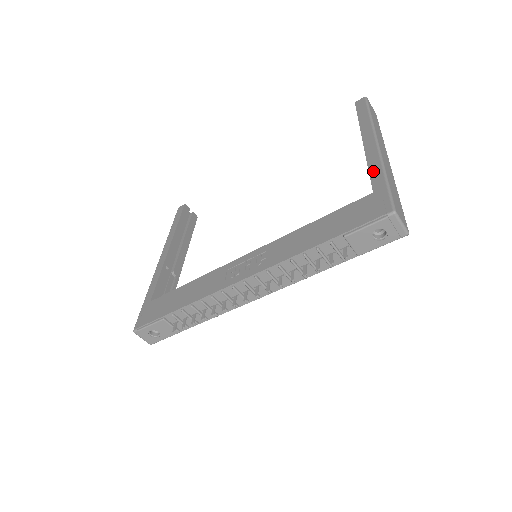
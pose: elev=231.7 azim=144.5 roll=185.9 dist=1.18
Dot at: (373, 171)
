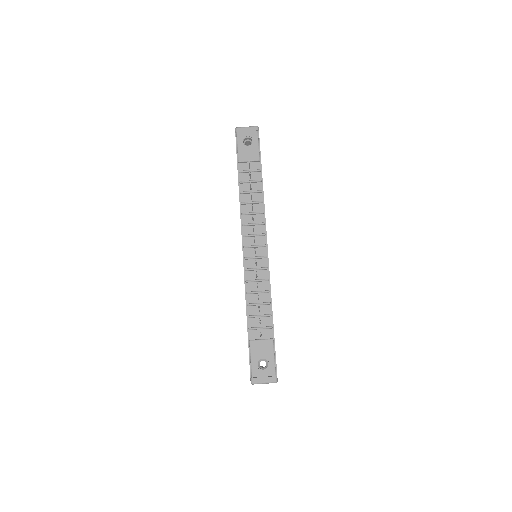
Dot at: occluded
